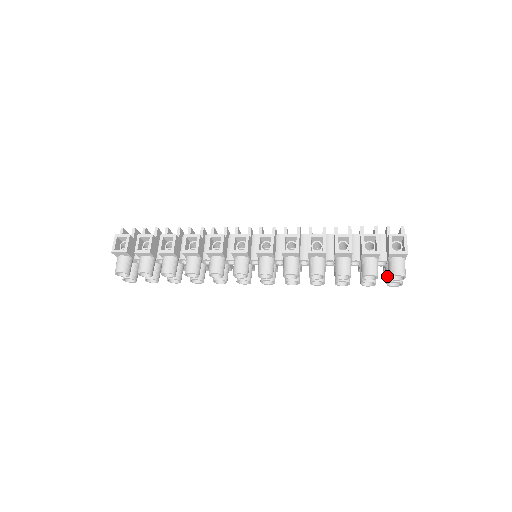
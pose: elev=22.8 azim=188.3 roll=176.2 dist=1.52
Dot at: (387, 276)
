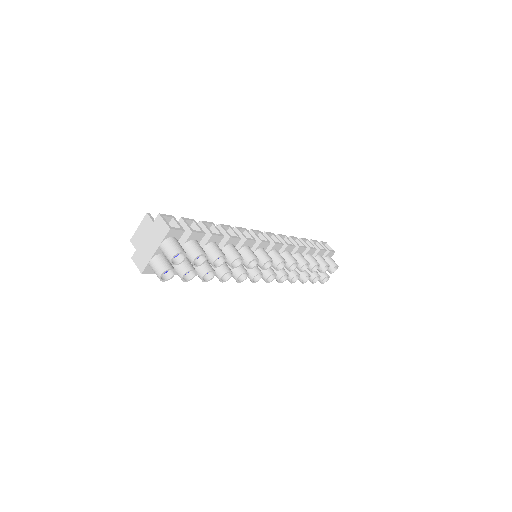
Dot at: (321, 274)
